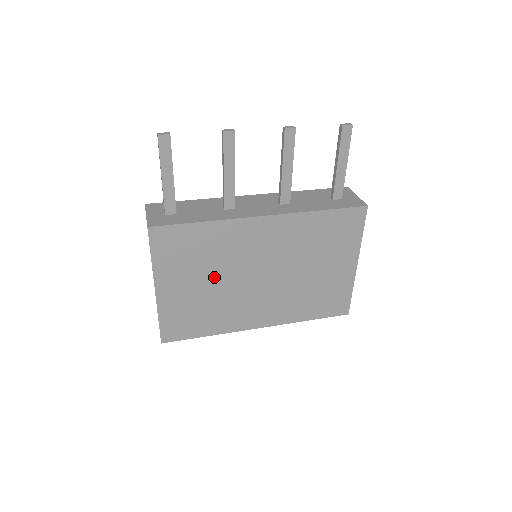
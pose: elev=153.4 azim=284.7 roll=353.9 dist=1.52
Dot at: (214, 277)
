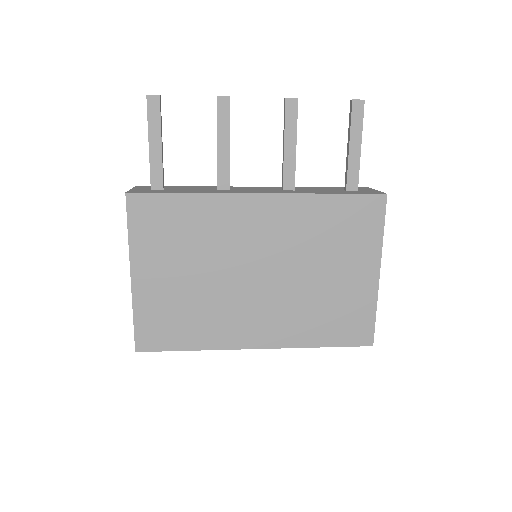
Dot at: (200, 268)
